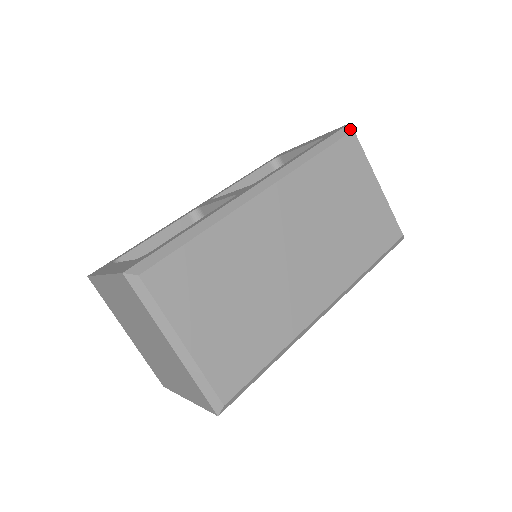
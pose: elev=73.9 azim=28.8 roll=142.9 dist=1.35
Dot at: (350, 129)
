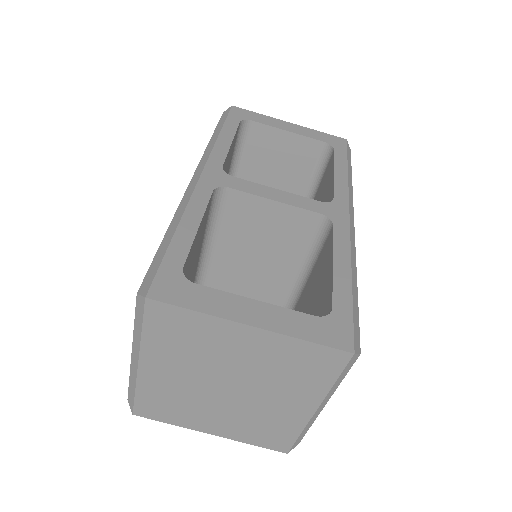
Dot at: occluded
